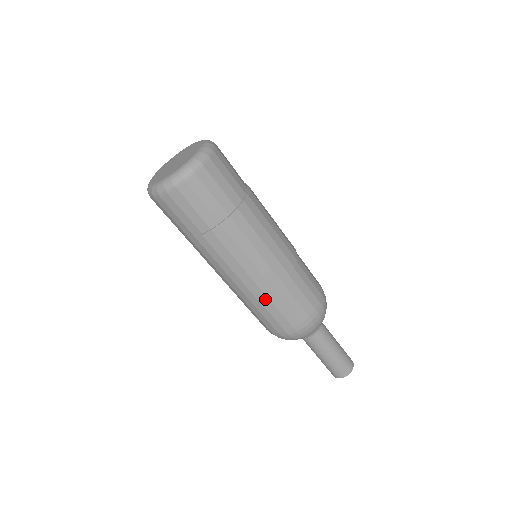
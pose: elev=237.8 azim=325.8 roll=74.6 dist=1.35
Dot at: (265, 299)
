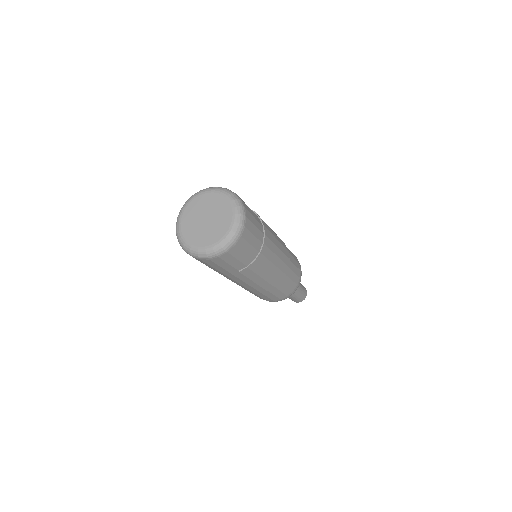
Dot at: (273, 289)
